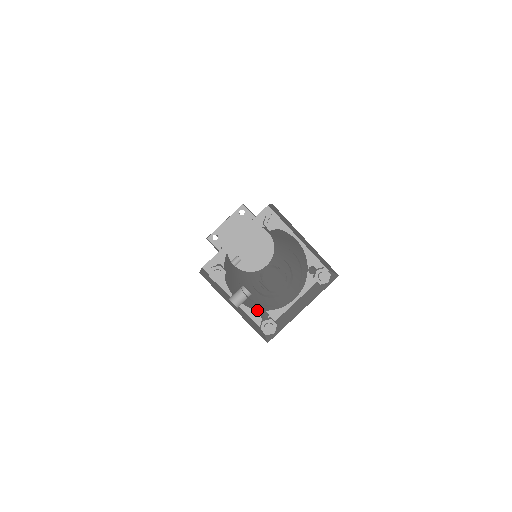
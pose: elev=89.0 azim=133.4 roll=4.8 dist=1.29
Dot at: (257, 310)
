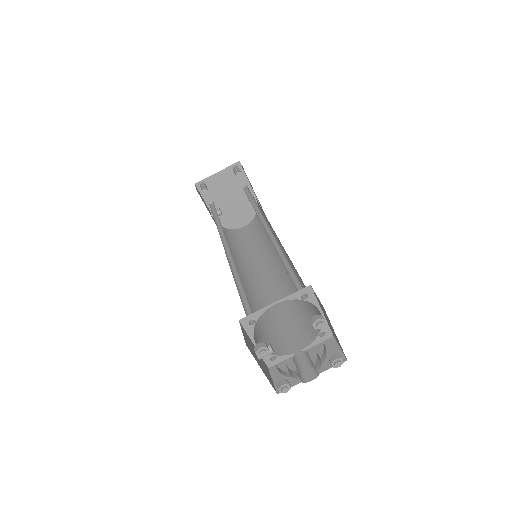
Dot at: occluded
